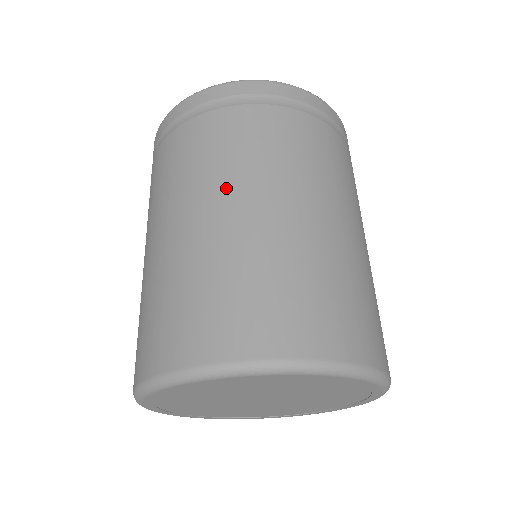
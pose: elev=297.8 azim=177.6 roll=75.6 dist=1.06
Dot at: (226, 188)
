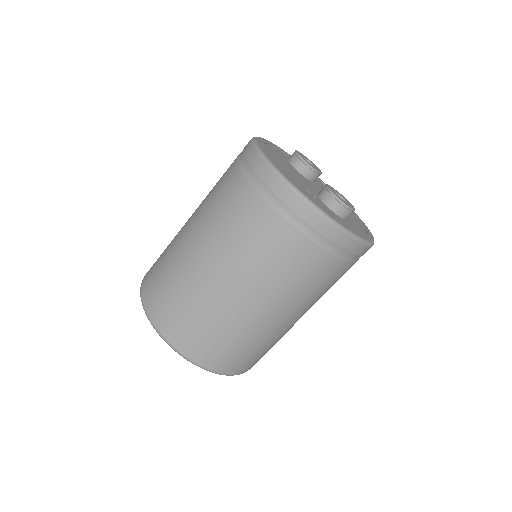
Dot at: (262, 292)
